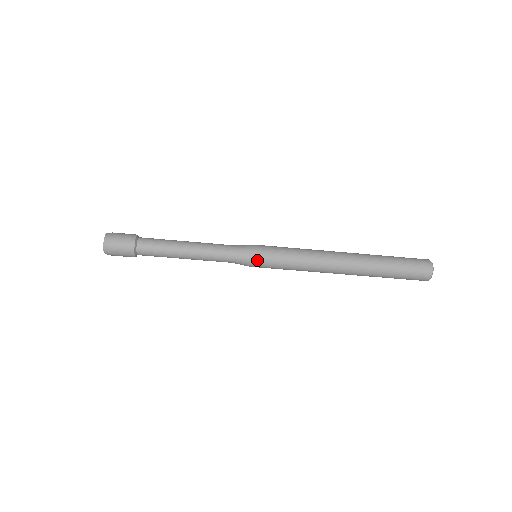
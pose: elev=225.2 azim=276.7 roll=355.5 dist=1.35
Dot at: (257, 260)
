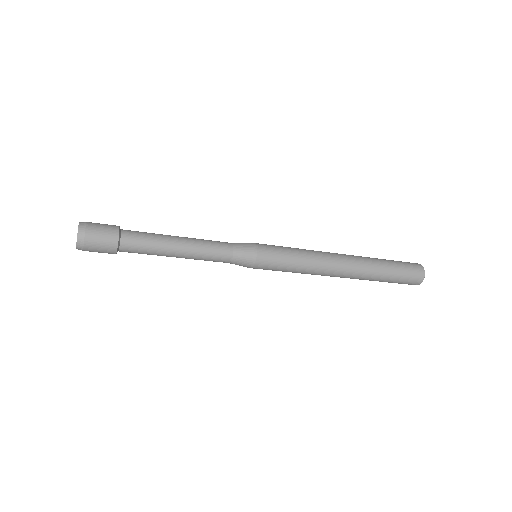
Dot at: (257, 268)
